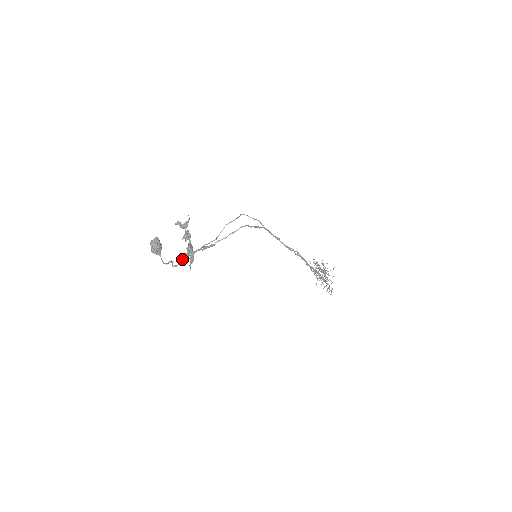
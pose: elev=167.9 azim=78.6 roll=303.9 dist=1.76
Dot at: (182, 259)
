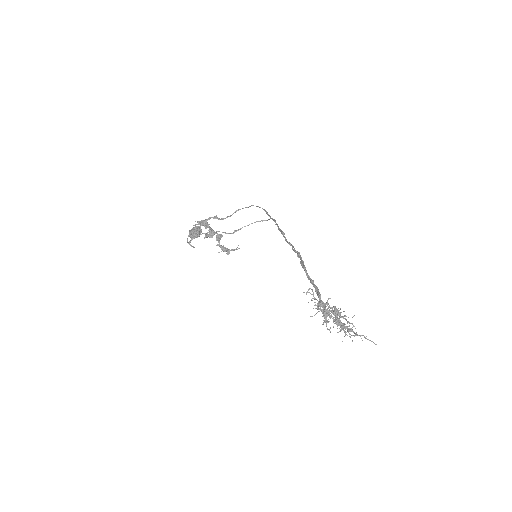
Dot at: (199, 235)
